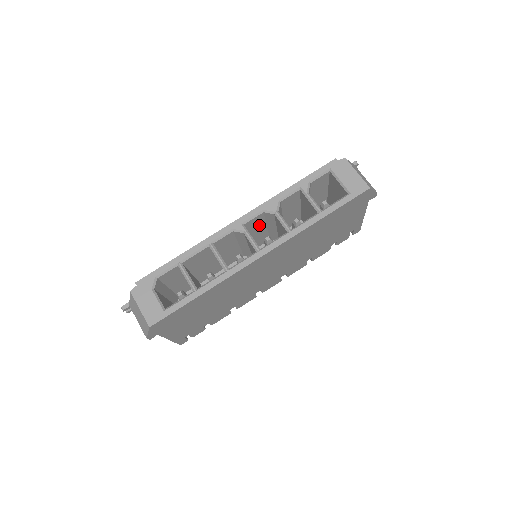
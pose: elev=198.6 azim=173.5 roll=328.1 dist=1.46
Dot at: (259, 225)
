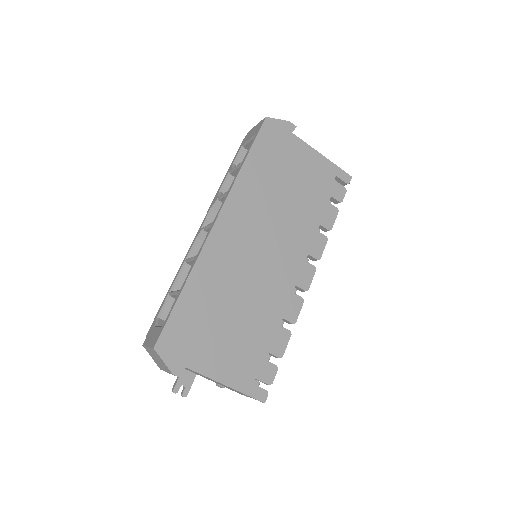
Dot at: occluded
